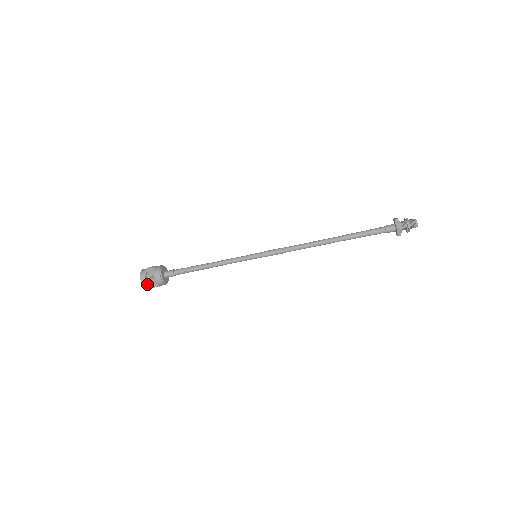
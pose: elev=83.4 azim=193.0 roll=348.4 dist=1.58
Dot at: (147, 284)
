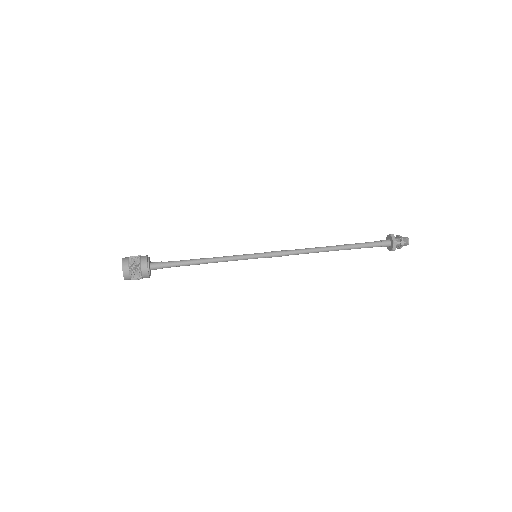
Dot at: occluded
